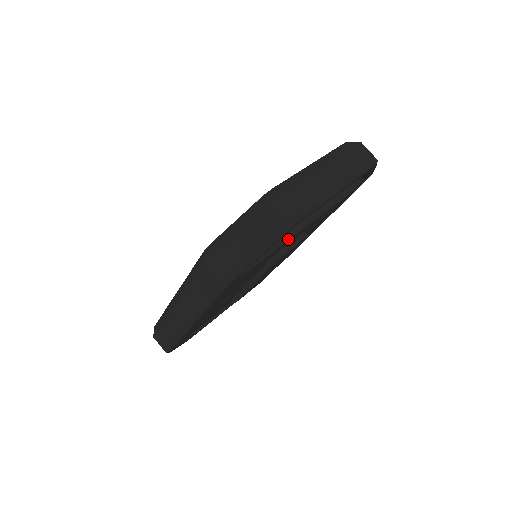
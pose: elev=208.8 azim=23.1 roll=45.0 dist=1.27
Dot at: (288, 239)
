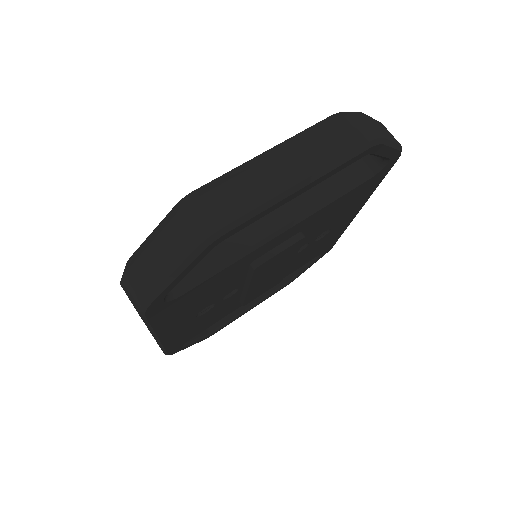
Dot at: (254, 248)
